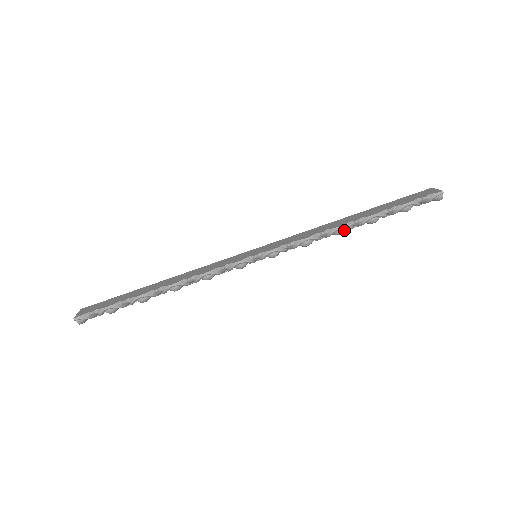
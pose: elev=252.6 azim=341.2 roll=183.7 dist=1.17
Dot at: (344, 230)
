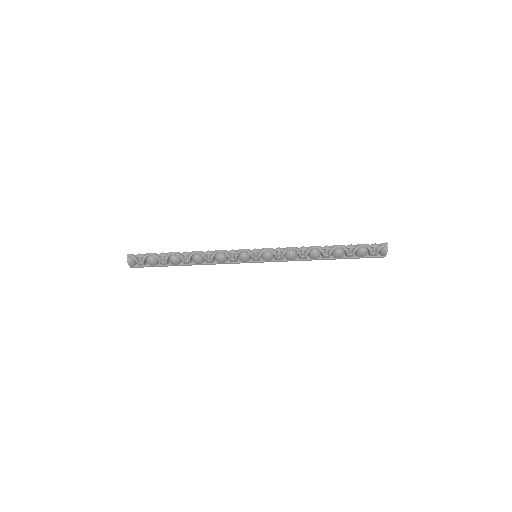
Dot at: (318, 251)
